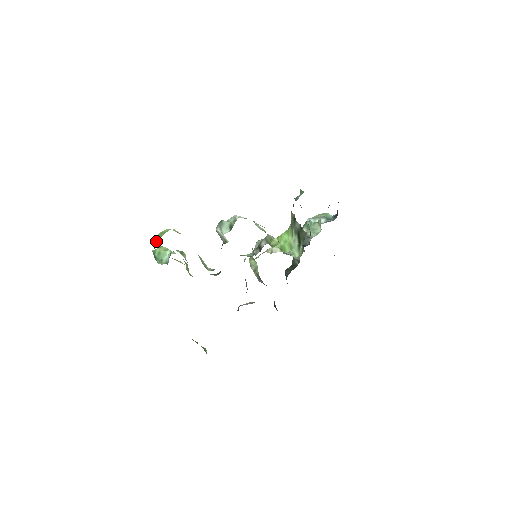
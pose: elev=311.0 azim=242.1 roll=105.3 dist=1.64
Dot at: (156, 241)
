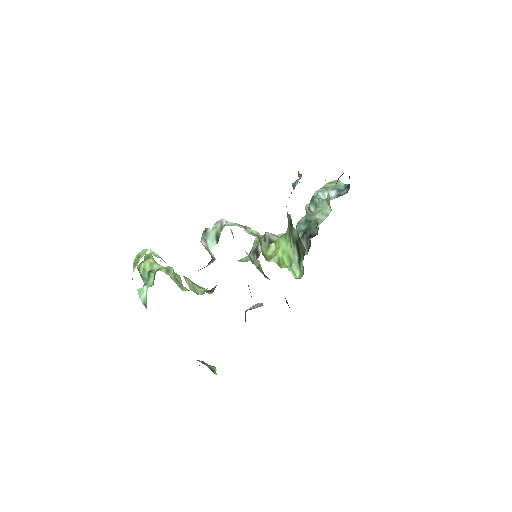
Dot at: occluded
